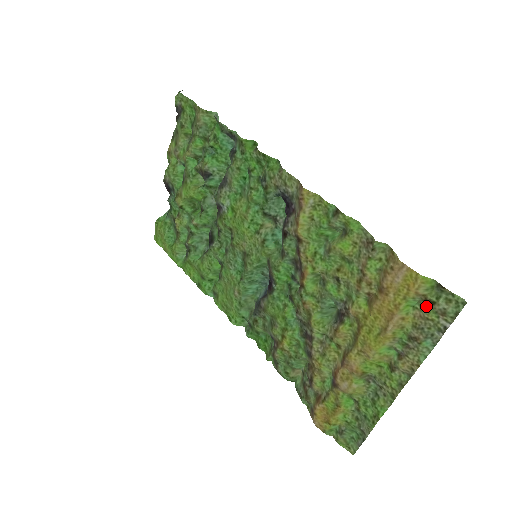
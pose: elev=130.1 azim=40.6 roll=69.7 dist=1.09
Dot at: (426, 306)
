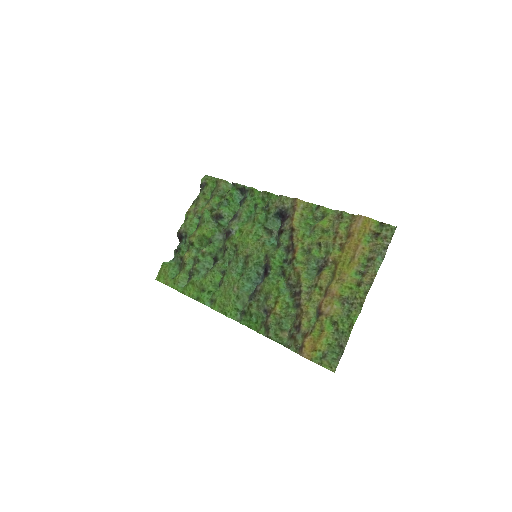
Dot at: (376, 237)
